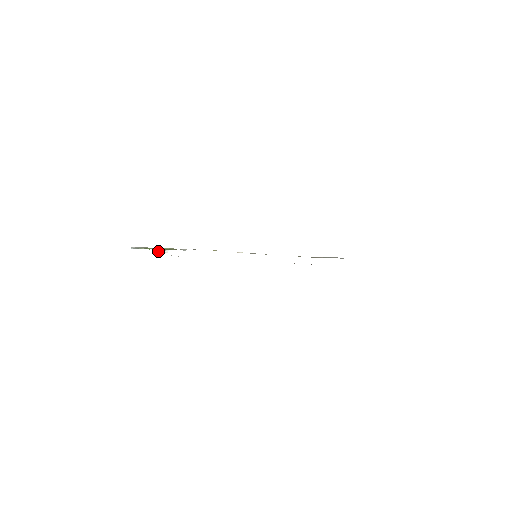
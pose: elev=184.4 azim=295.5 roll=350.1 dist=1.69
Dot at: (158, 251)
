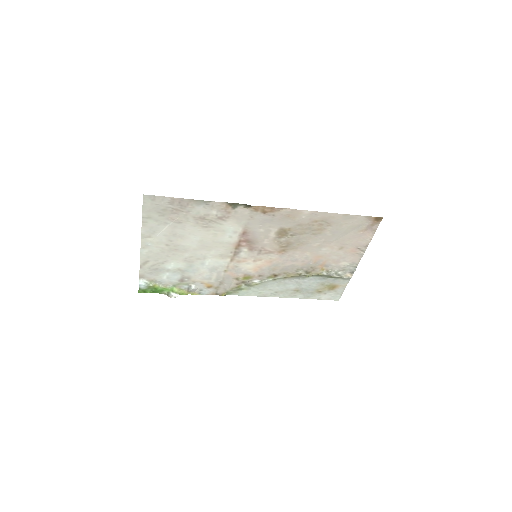
Dot at: (168, 296)
